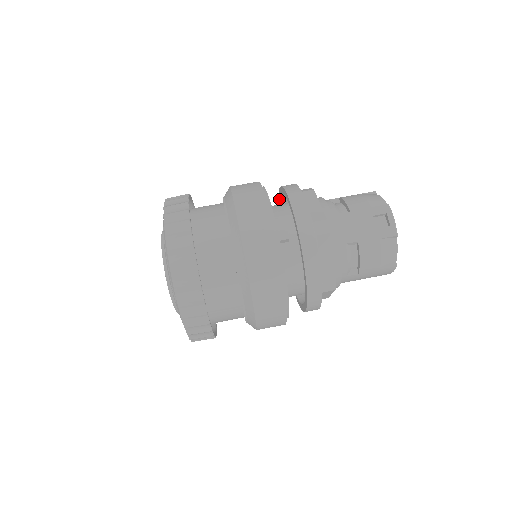
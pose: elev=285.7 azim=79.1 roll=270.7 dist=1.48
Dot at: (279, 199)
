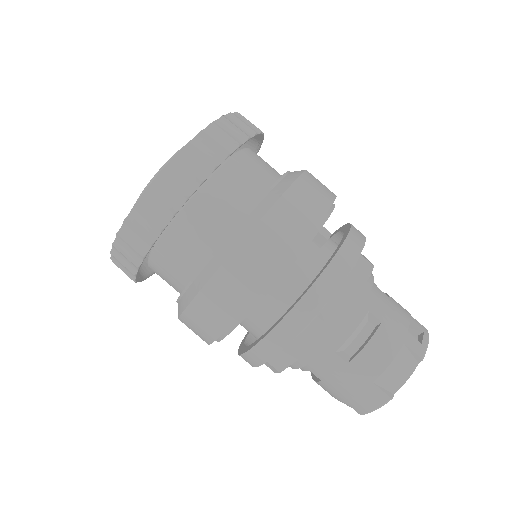
Dot at: occluded
